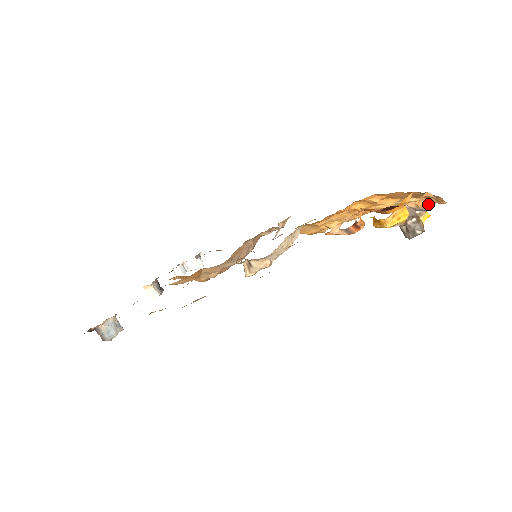
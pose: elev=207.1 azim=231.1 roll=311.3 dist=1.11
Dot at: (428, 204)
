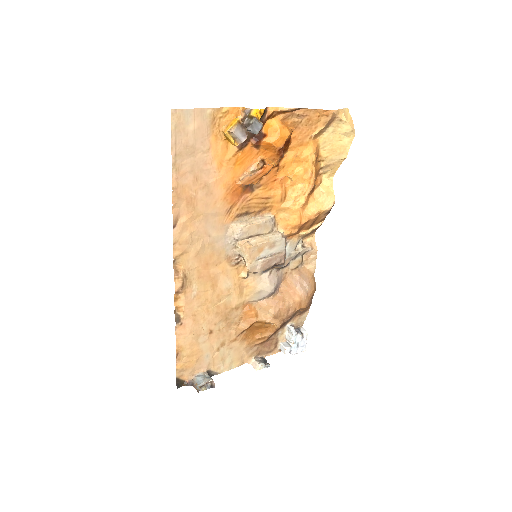
Dot at: (346, 129)
